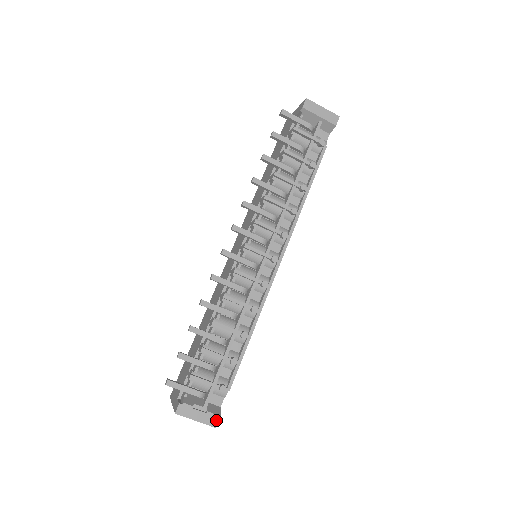
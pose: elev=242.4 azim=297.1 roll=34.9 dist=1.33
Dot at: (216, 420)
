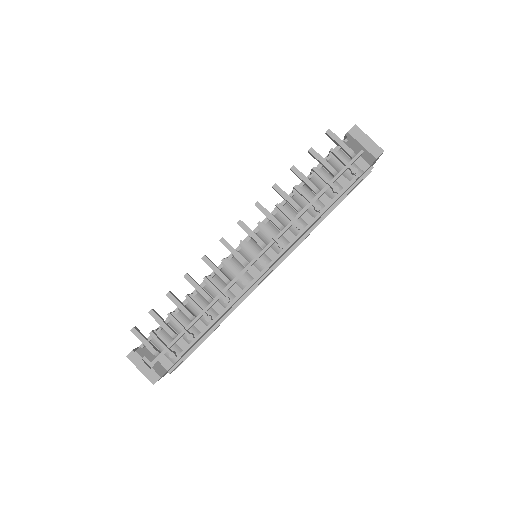
Dot at: (156, 378)
